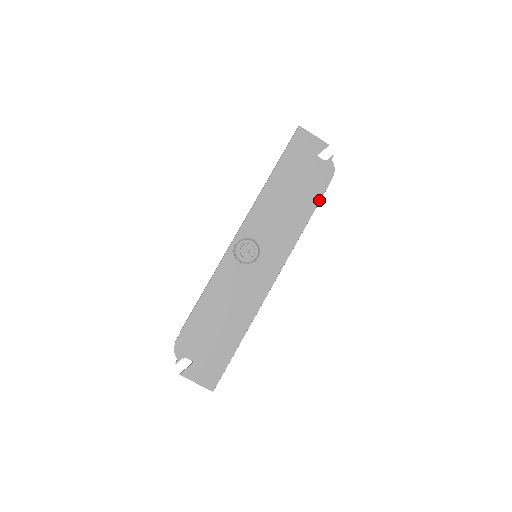
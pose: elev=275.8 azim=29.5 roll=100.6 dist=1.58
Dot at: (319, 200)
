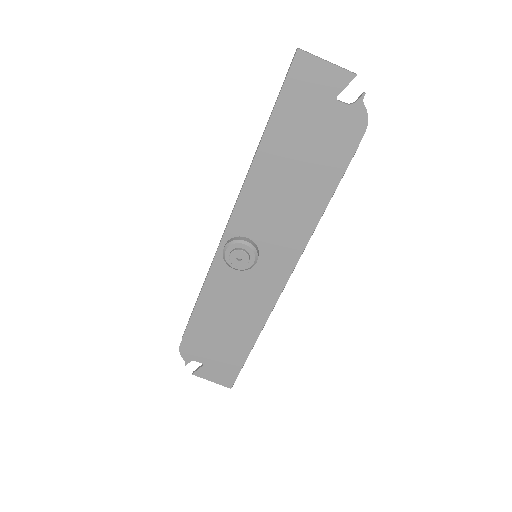
Dot at: (343, 172)
